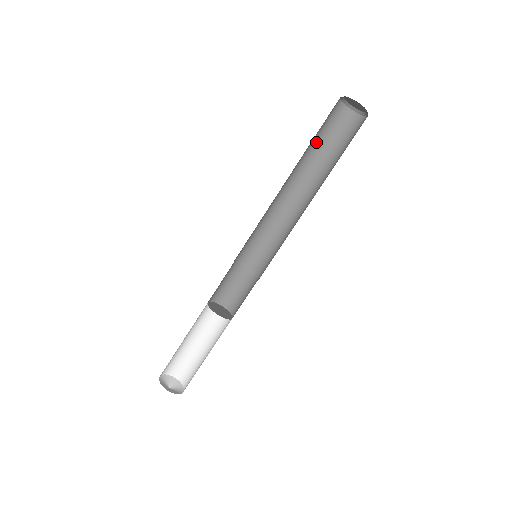
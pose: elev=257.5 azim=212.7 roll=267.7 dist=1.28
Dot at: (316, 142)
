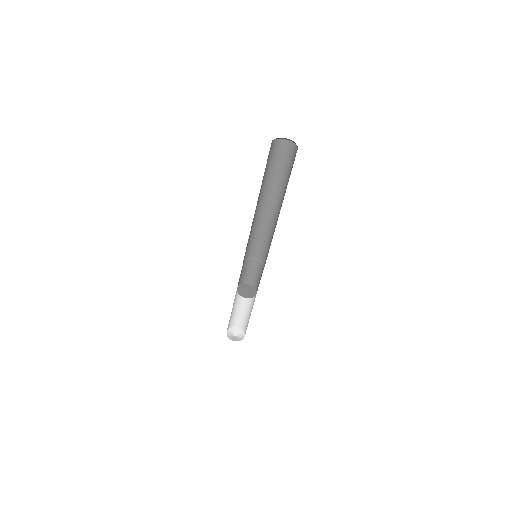
Dot at: occluded
